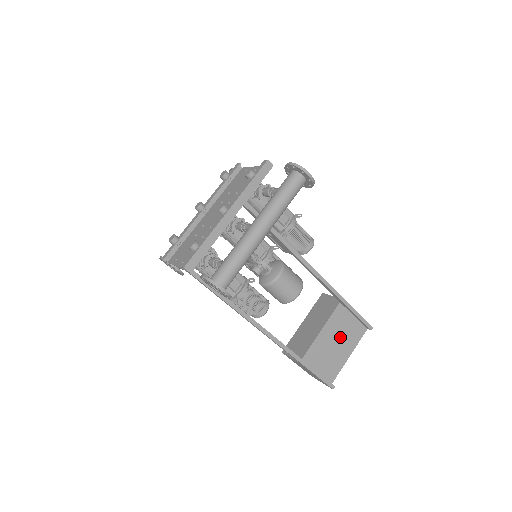
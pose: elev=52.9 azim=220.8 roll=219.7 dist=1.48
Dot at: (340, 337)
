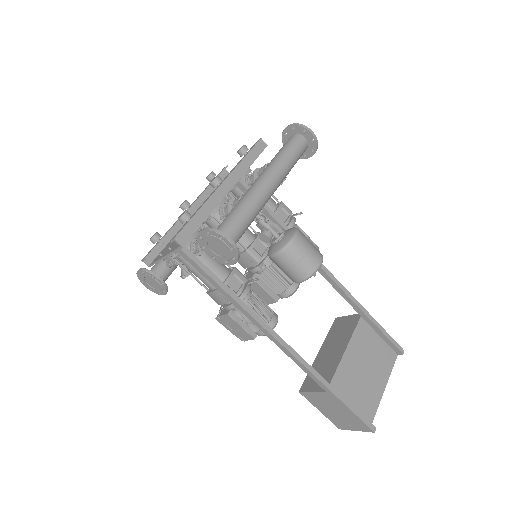
Dot at: (369, 362)
